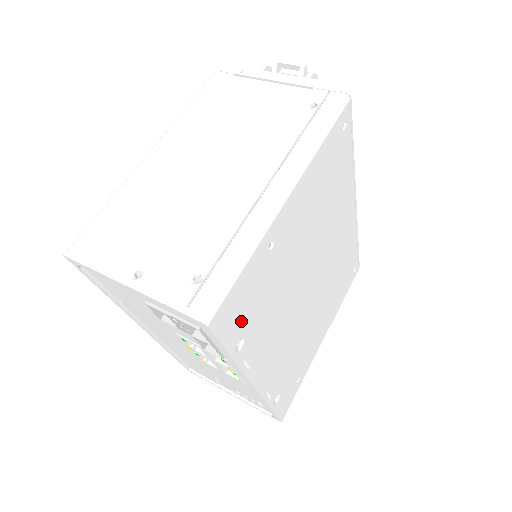
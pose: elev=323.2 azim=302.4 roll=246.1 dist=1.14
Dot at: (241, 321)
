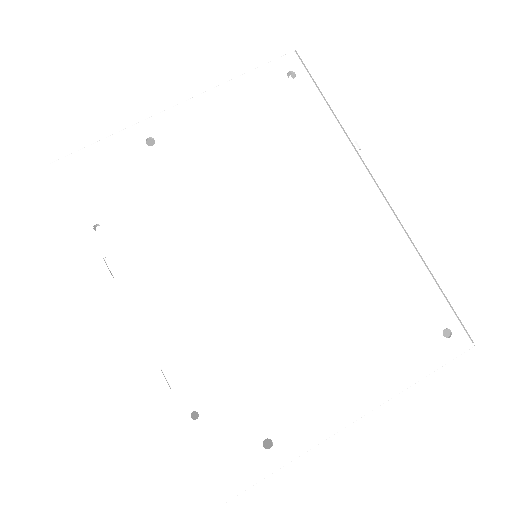
Dot at: (100, 198)
